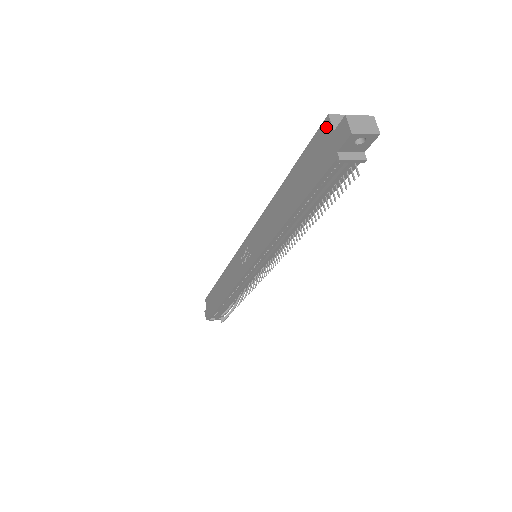
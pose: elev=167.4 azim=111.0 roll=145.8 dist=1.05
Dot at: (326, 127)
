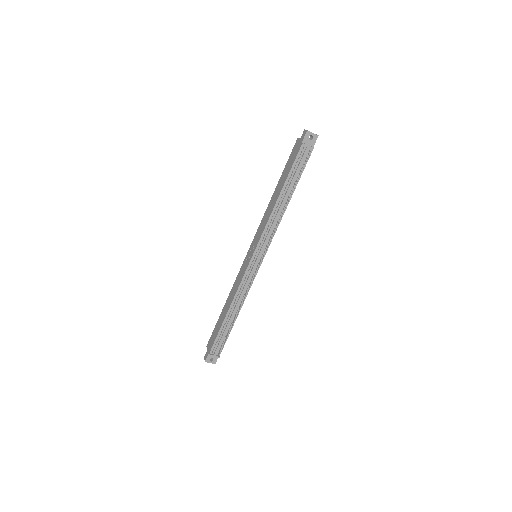
Dot at: (297, 142)
